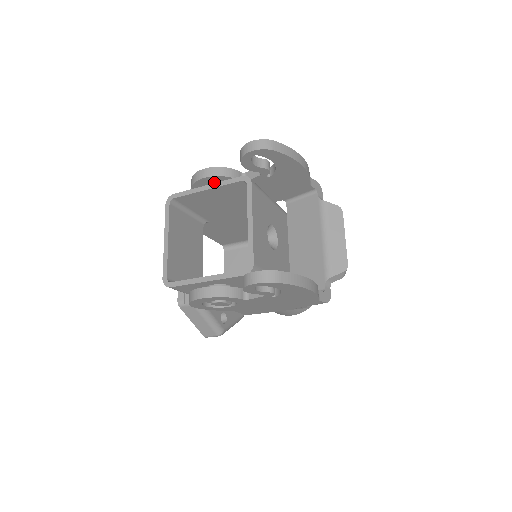
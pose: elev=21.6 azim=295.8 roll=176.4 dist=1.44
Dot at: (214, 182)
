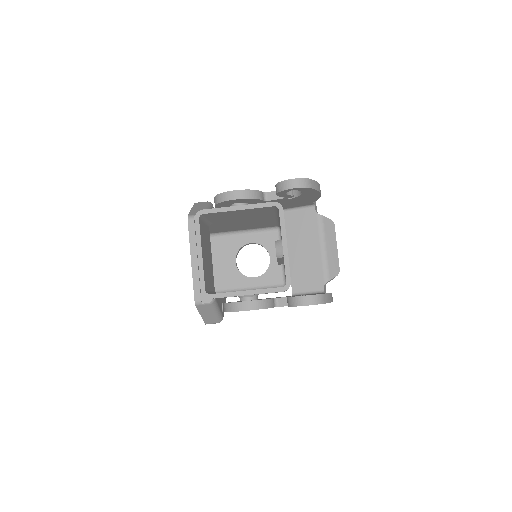
Dot at: (241, 201)
